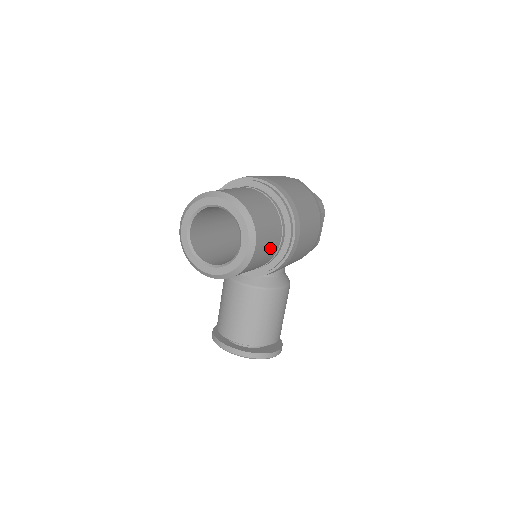
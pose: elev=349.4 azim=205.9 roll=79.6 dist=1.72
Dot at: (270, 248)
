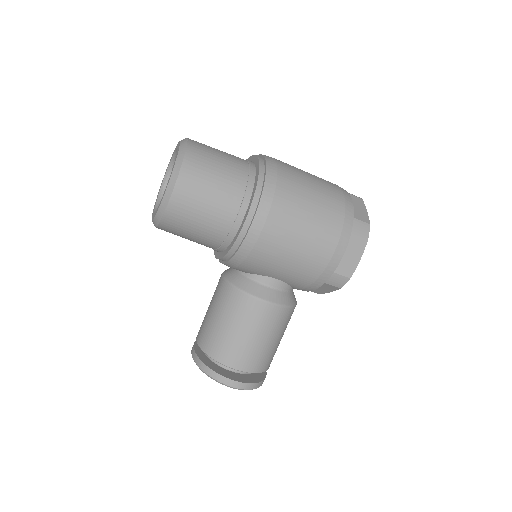
Dot at: (211, 212)
